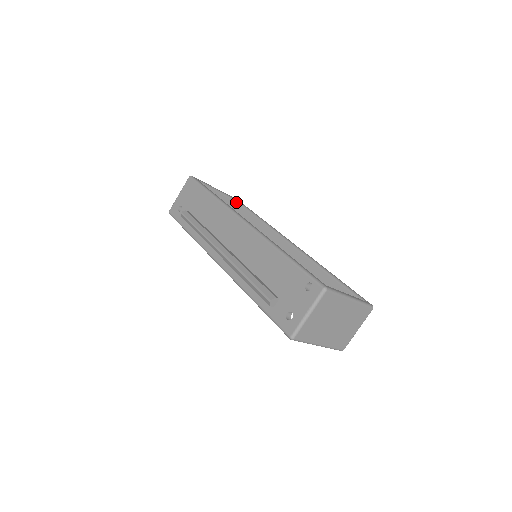
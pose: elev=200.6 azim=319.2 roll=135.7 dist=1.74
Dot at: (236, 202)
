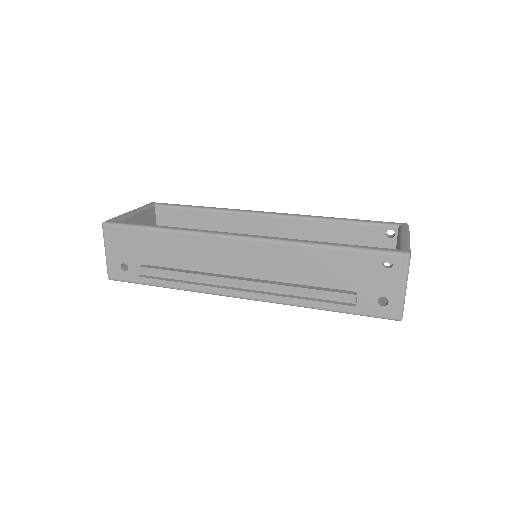
Dot at: (156, 207)
